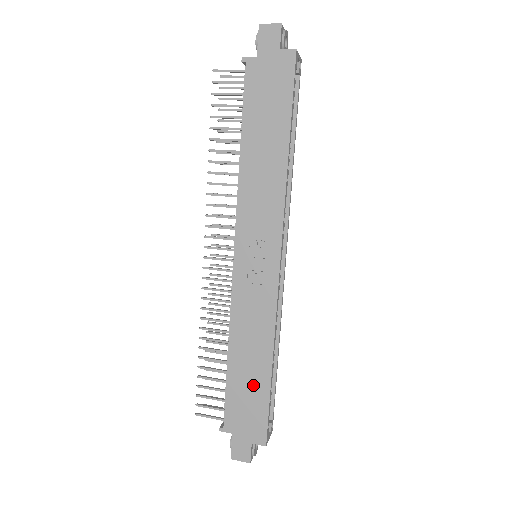
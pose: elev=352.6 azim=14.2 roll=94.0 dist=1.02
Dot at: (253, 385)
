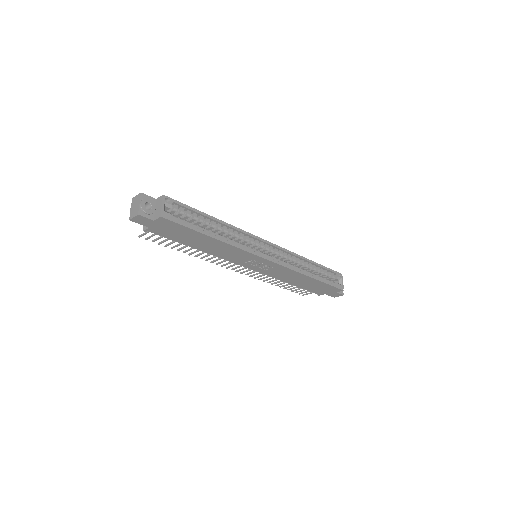
Dot at: (313, 284)
